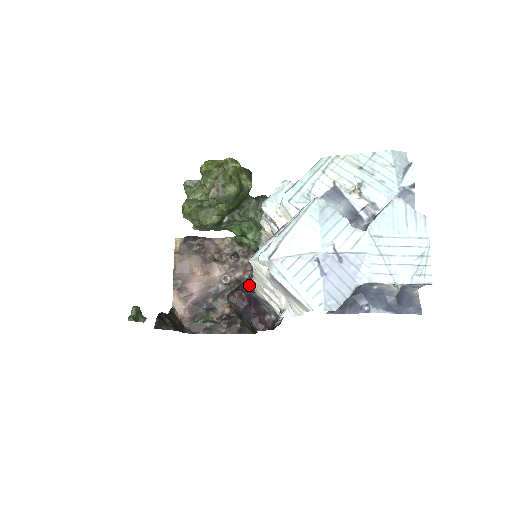
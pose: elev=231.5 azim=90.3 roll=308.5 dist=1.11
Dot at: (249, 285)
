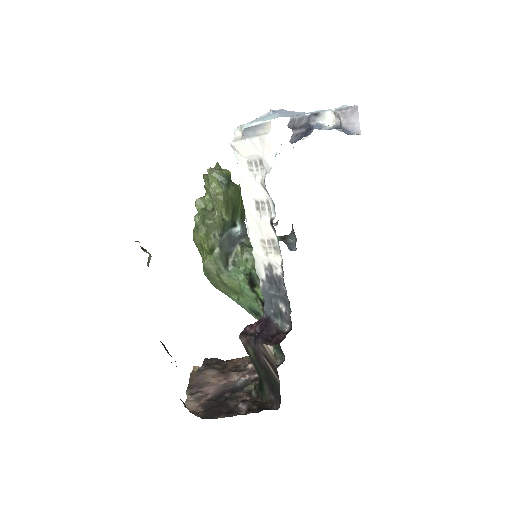
Dot at: occluded
